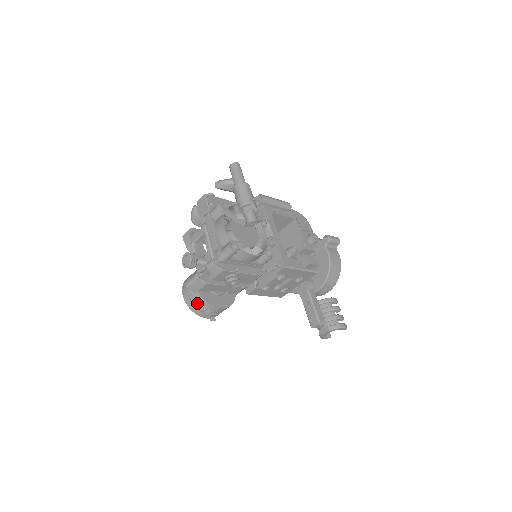
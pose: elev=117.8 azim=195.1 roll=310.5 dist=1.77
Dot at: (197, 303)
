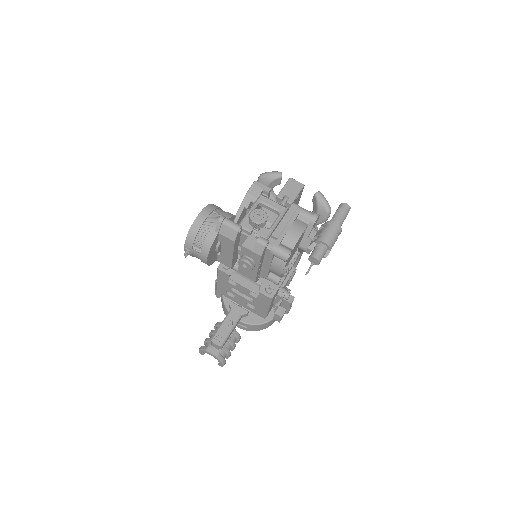
Dot at: (202, 235)
